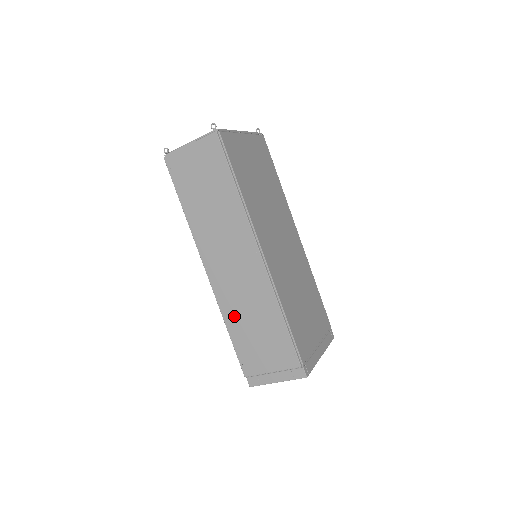
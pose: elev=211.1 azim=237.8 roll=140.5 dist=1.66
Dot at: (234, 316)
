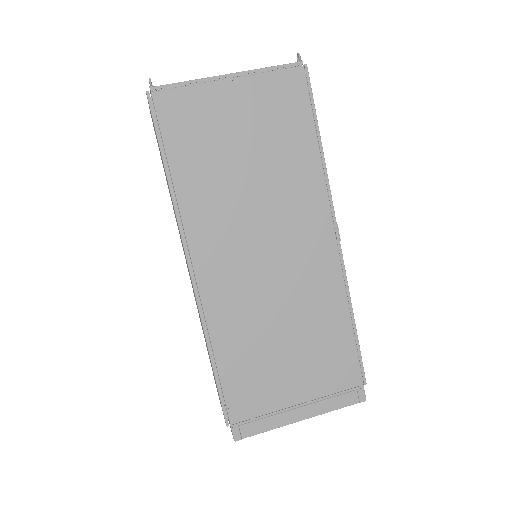
Dot at: occluded
